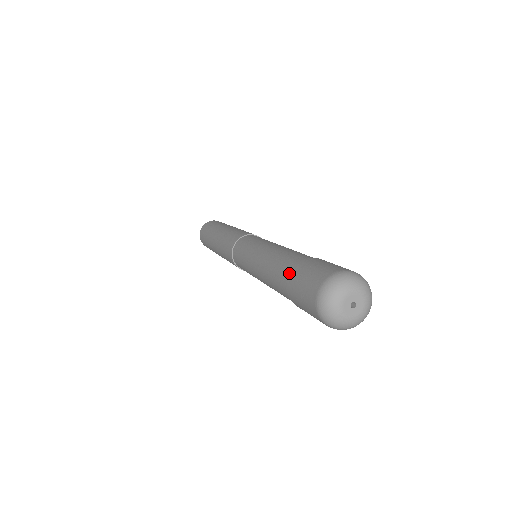
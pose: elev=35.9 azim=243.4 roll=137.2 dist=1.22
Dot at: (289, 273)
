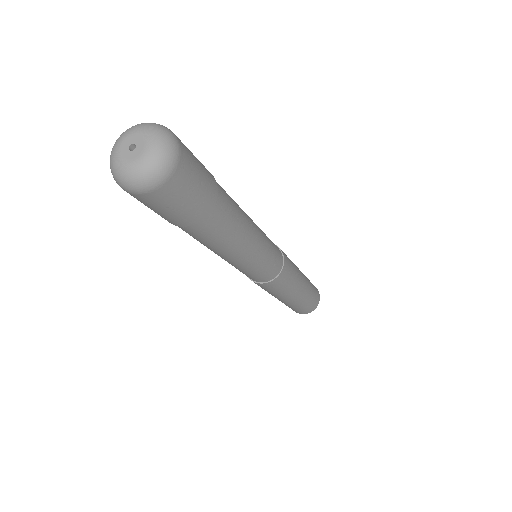
Dot at: occluded
